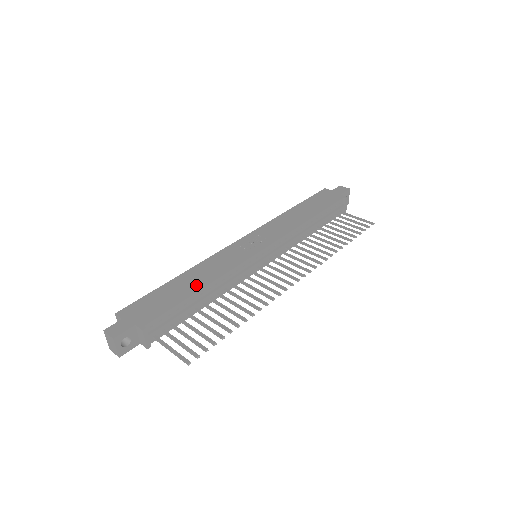
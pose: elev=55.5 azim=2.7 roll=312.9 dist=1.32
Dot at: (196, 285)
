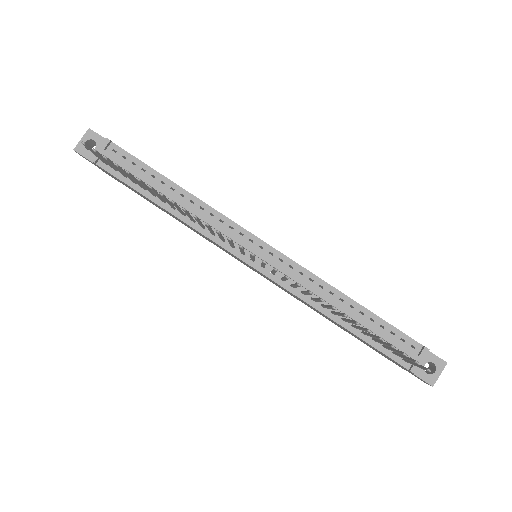
Dot at: occluded
